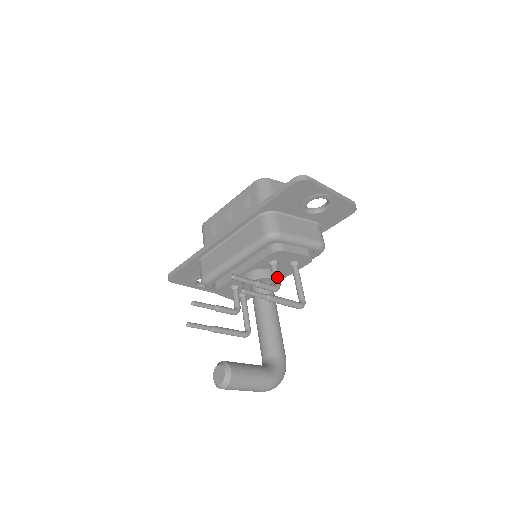
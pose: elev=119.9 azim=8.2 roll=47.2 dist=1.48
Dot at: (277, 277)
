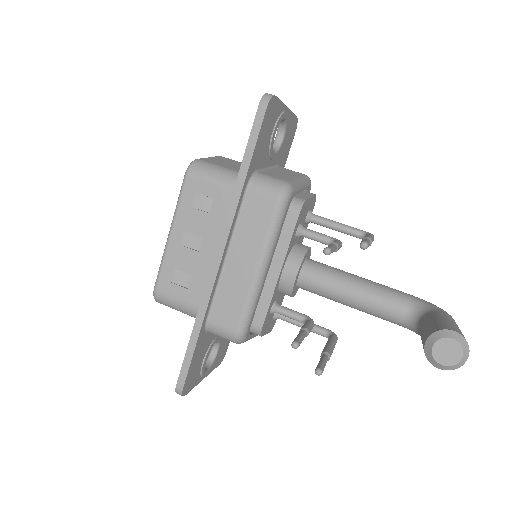
Dot at: (323, 235)
